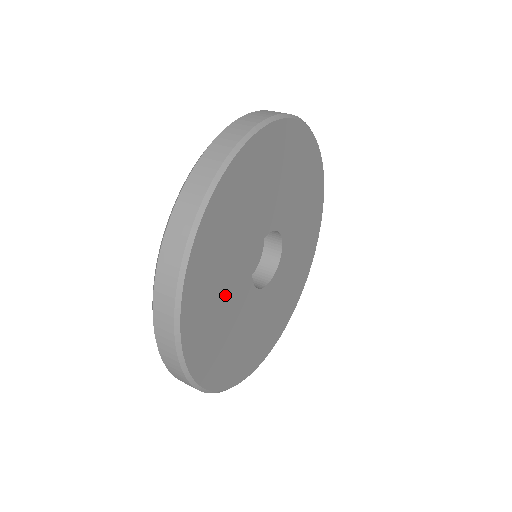
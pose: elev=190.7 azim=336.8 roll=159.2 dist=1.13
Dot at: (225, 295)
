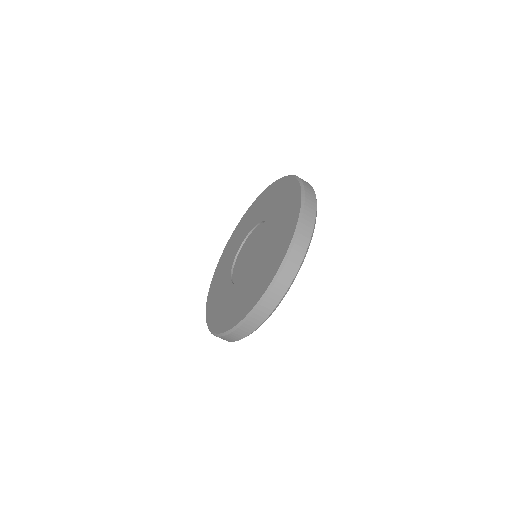
Dot at: occluded
